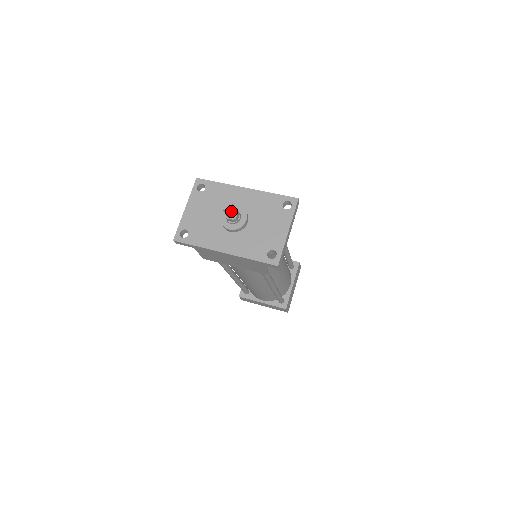
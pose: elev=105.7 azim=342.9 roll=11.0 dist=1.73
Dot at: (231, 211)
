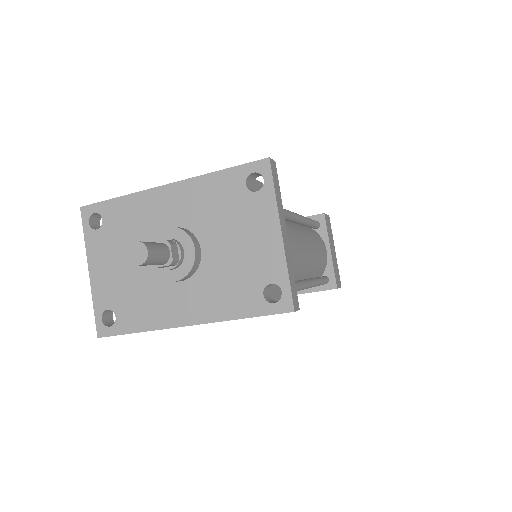
Dot at: (152, 258)
